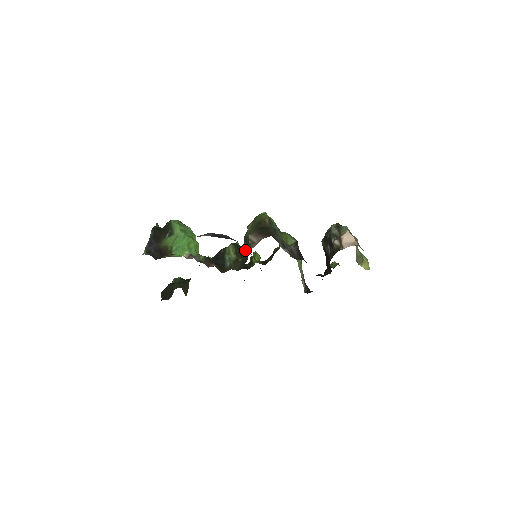
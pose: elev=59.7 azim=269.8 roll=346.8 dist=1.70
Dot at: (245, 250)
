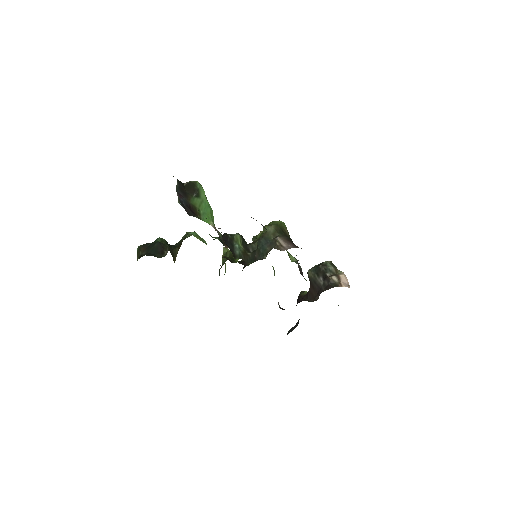
Dot at: (260, 247)
